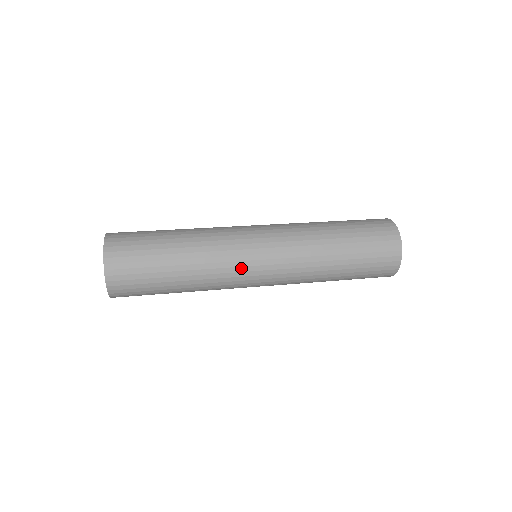
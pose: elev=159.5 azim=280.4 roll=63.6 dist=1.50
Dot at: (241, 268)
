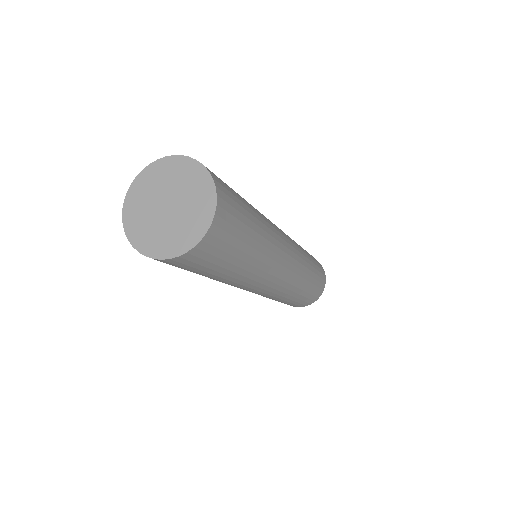
Dot at: (280, 234)
